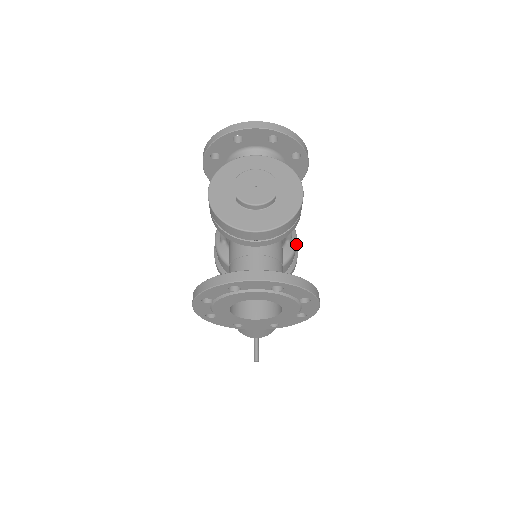
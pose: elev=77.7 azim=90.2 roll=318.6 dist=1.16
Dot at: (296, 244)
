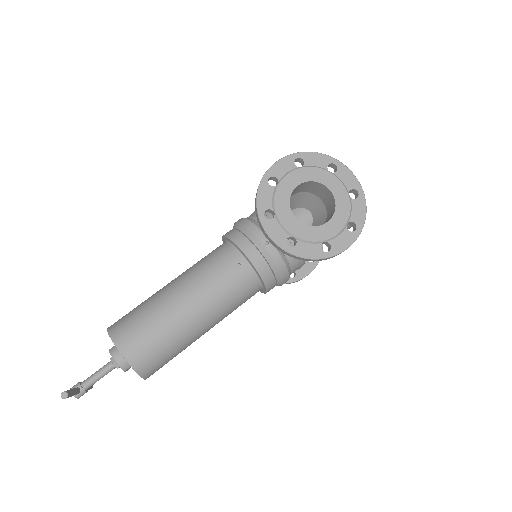
Dot at: (304, 263)
